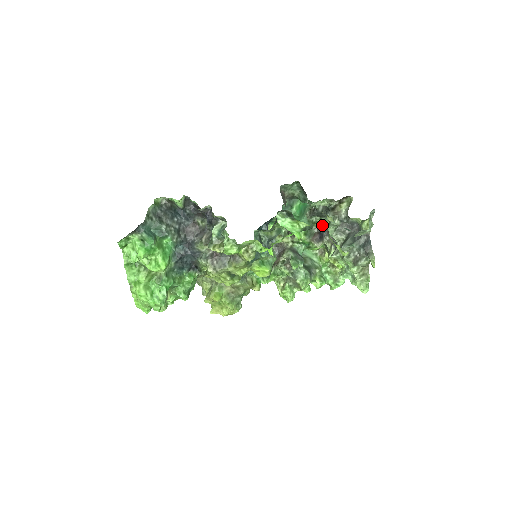
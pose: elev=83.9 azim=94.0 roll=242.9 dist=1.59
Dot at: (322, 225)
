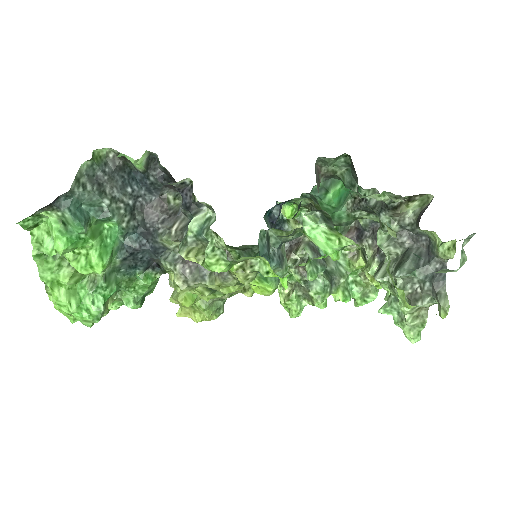
Dot at: (366, 220)
